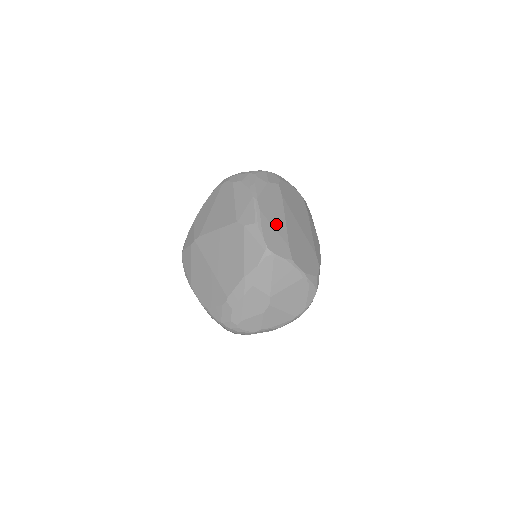
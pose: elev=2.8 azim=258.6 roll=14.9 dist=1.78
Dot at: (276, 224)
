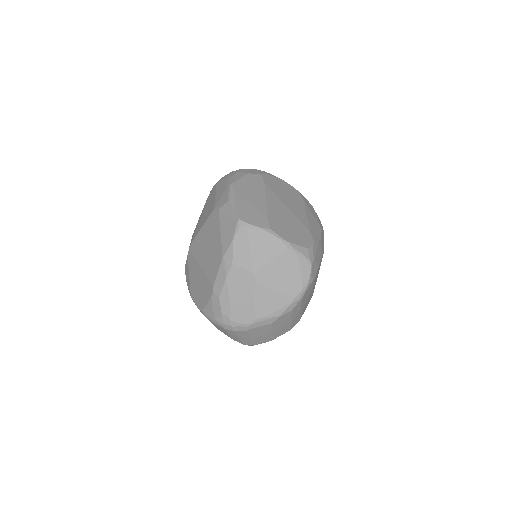
Dot at: (253, 202)
